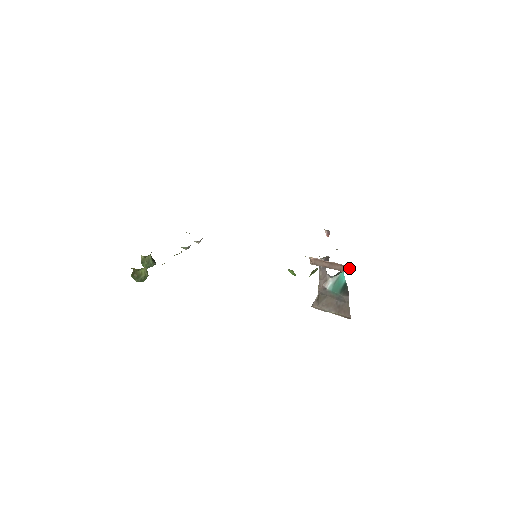
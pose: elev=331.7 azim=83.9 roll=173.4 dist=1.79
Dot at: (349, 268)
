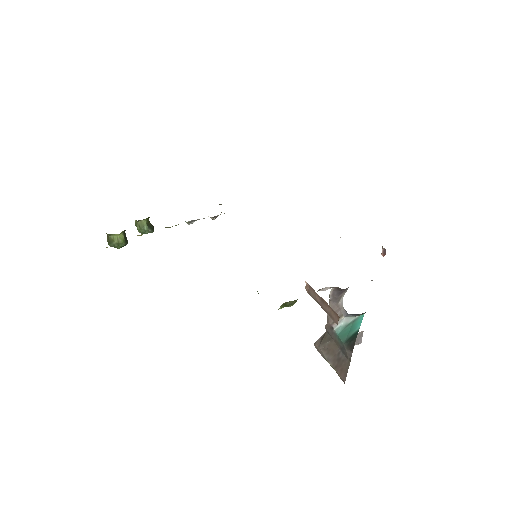
Dot at: (338, 317)
